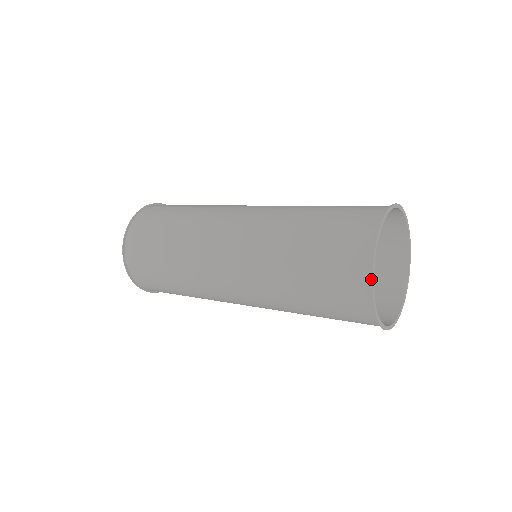
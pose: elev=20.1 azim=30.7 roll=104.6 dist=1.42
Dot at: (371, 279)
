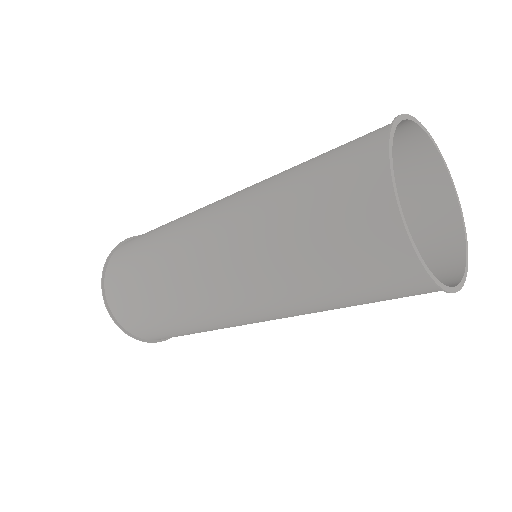
Dot at: (402, 225)
